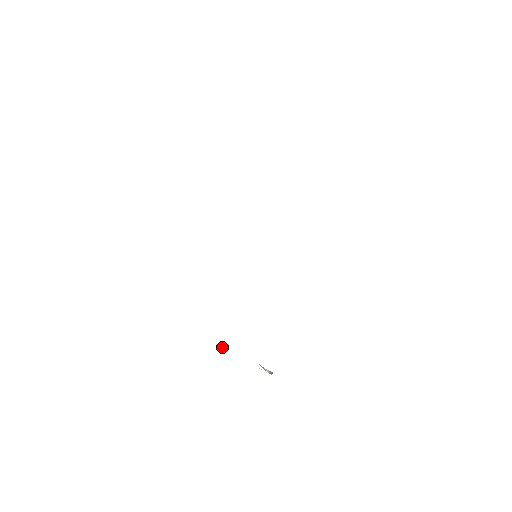
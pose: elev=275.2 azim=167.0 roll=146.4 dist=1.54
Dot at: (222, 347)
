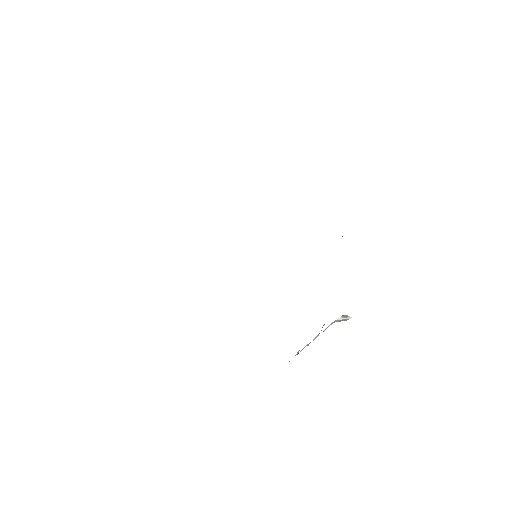
Dot at: occluded
